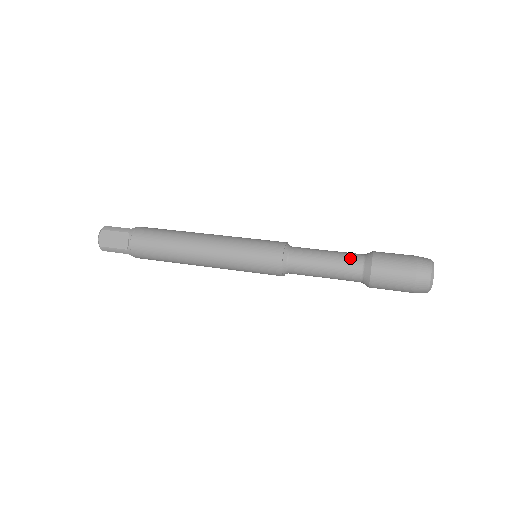
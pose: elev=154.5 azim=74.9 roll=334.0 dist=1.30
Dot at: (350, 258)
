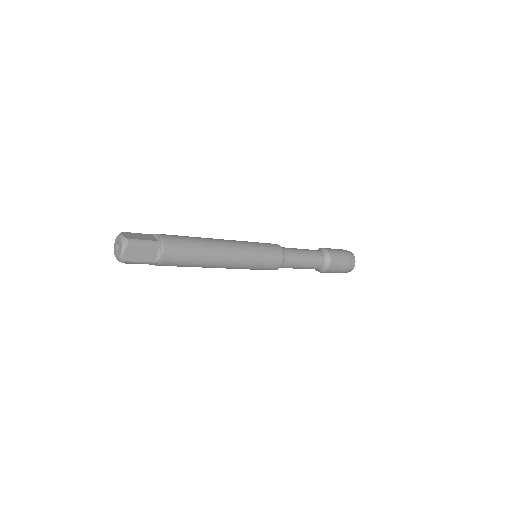
Dot at: (318, 257)
